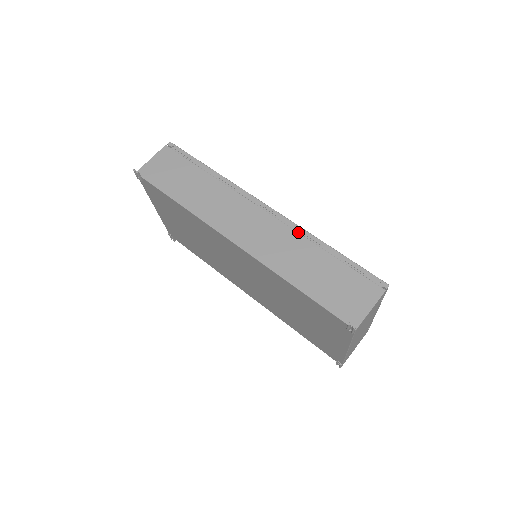
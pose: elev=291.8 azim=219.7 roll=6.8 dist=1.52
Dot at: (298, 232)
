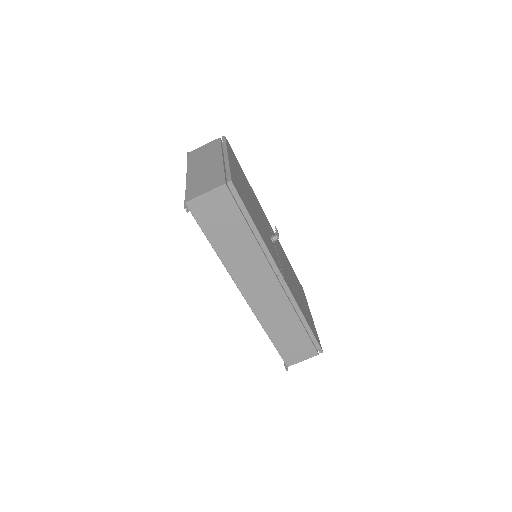
Dot at: occluded
